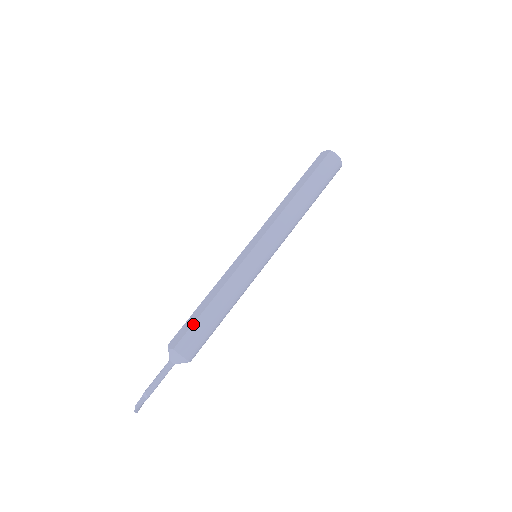
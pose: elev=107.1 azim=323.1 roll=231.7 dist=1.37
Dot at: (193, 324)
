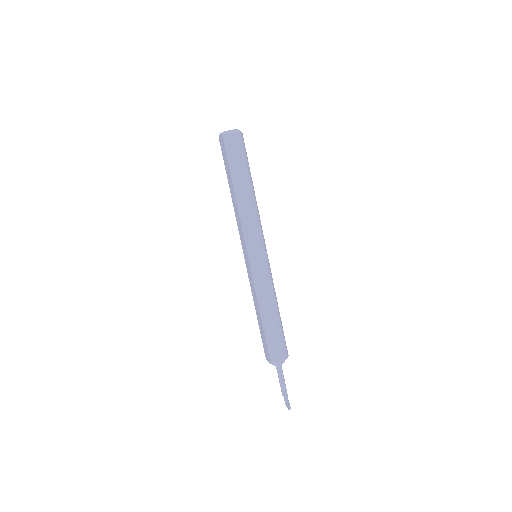
Dot at: (265, 338)
